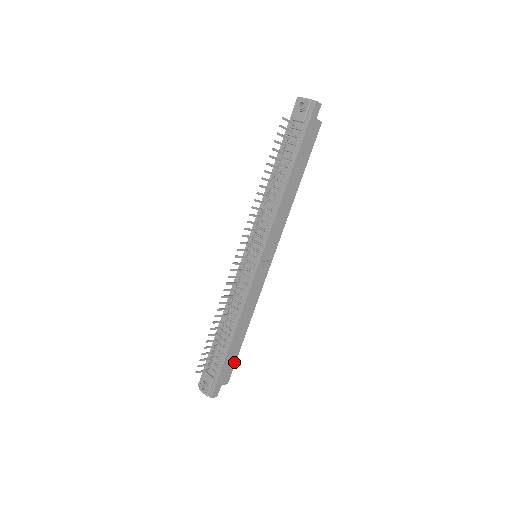
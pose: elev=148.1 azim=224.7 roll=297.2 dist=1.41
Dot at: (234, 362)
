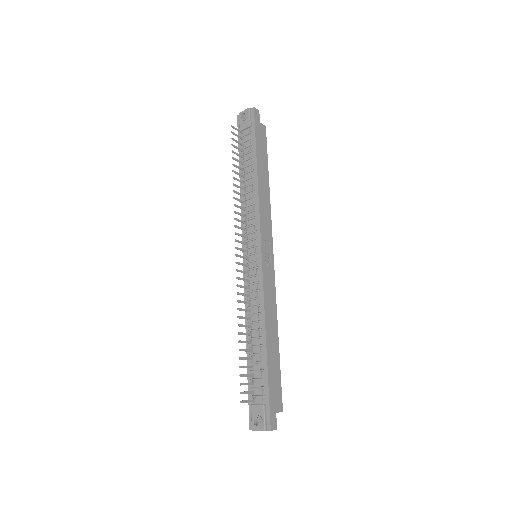
Dot at: (279, 380)
